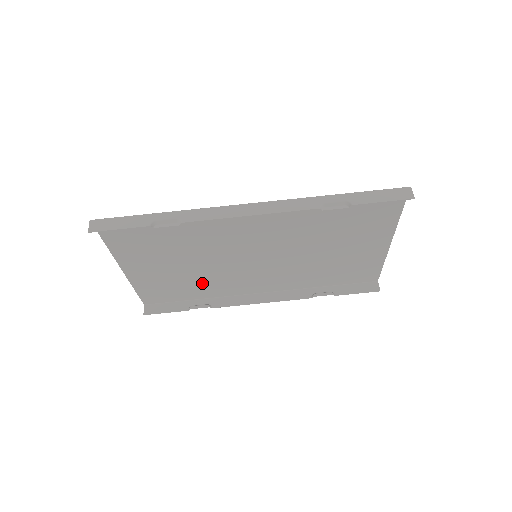
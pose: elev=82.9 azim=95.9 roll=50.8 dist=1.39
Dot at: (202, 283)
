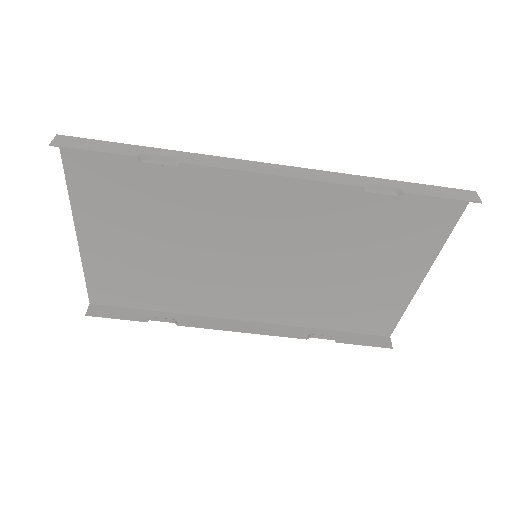
Dot at: (175, 285)
